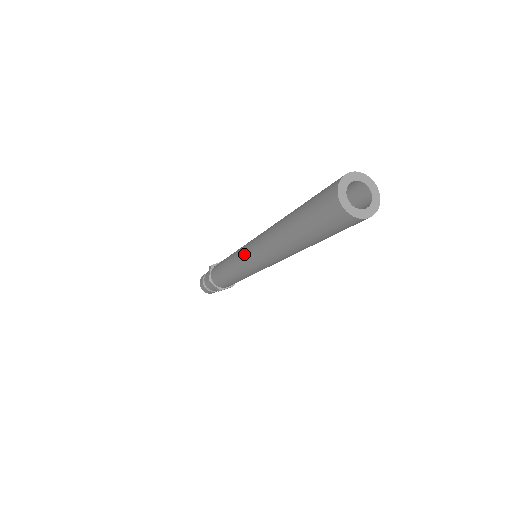
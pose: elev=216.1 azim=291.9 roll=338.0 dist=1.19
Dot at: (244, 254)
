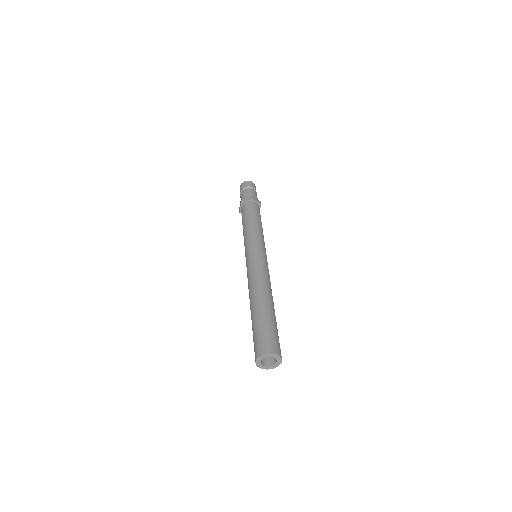
Dot at: occluded
